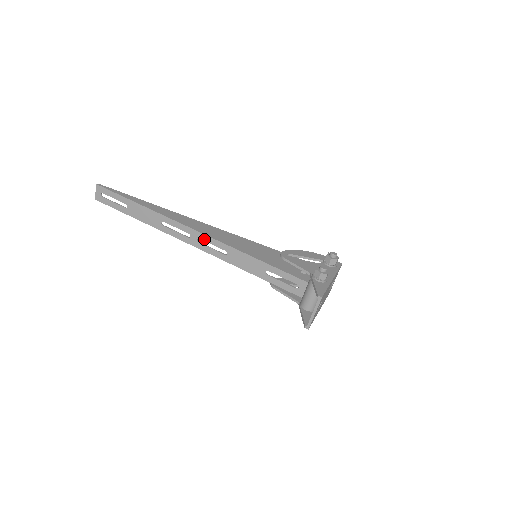
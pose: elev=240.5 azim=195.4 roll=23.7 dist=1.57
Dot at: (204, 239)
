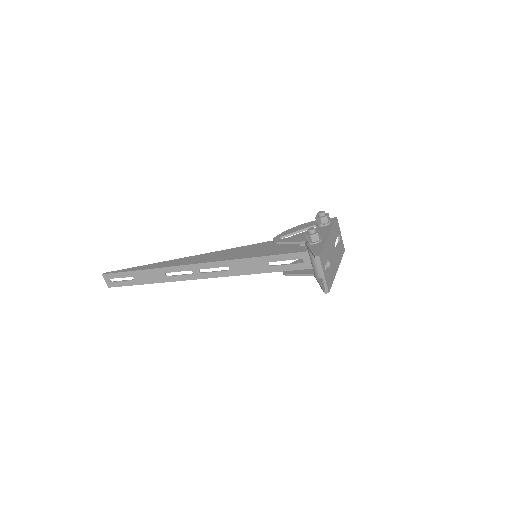
Dot at: (204, 267)
